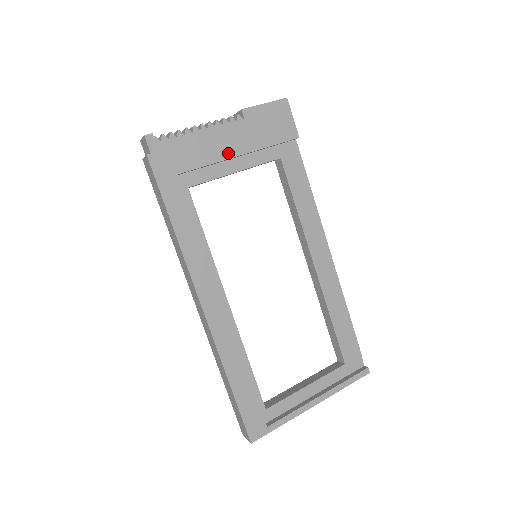
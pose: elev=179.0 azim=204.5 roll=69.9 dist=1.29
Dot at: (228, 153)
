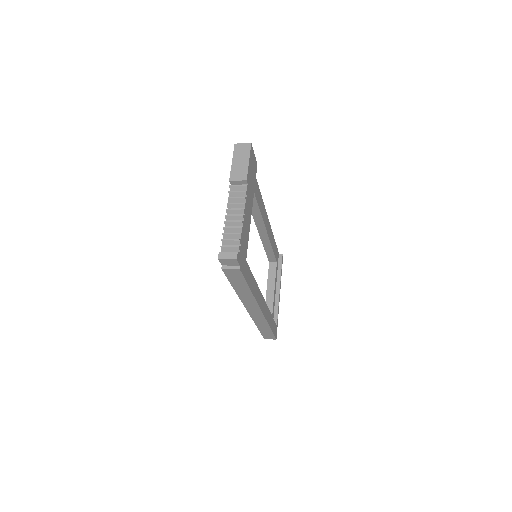
Dot at: (250, 217)
